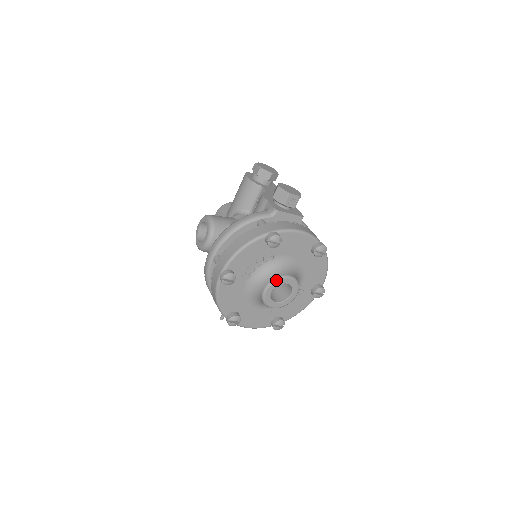
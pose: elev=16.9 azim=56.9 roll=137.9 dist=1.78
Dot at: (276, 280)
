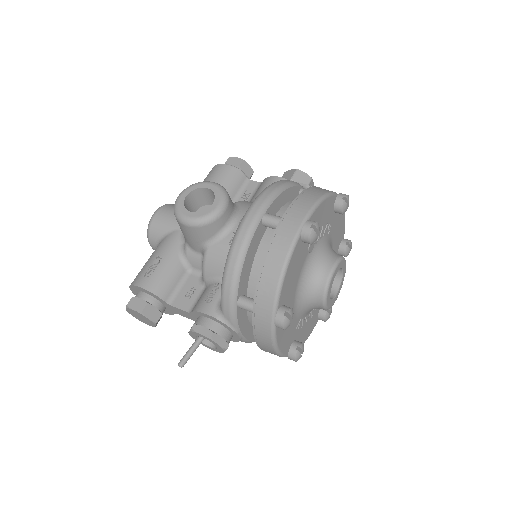
Dot at: (342, 258)
